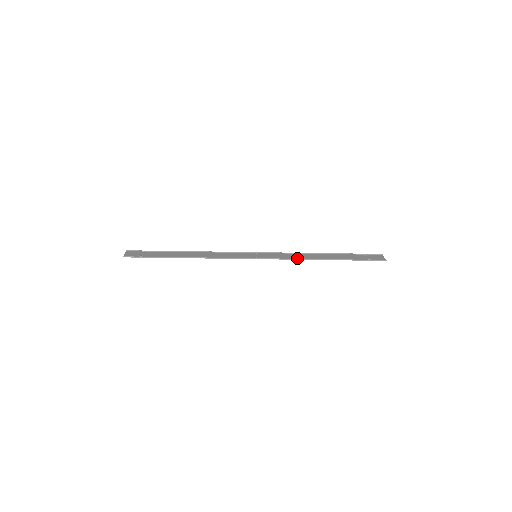
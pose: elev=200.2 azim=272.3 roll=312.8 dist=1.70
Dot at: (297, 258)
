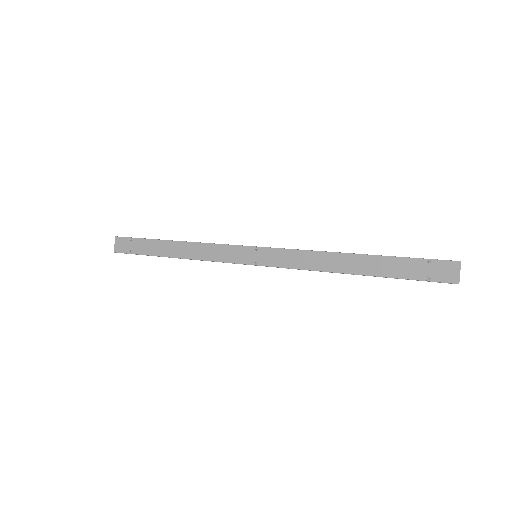
Dot at: (311, 266)
